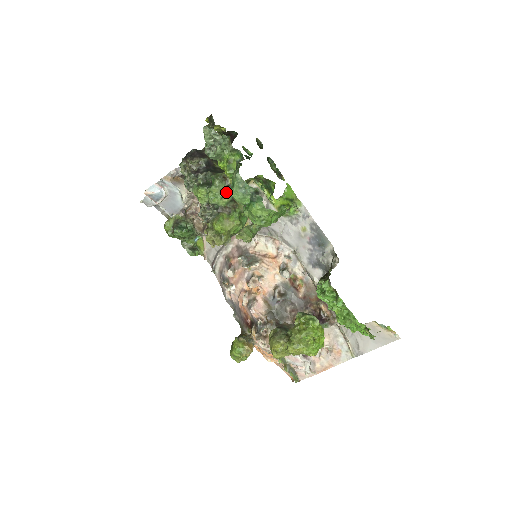
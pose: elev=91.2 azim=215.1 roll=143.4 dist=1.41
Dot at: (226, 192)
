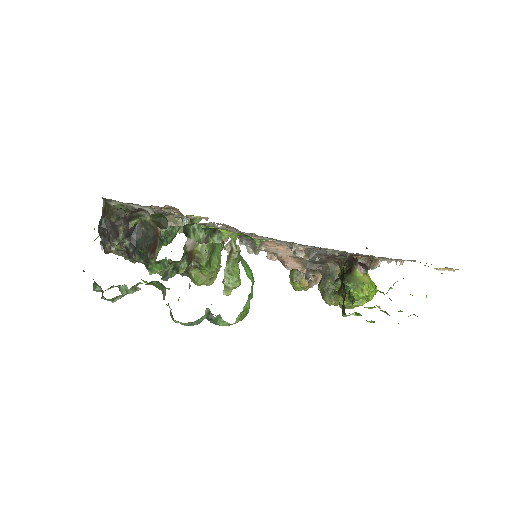
Dot at: (176, 265)
